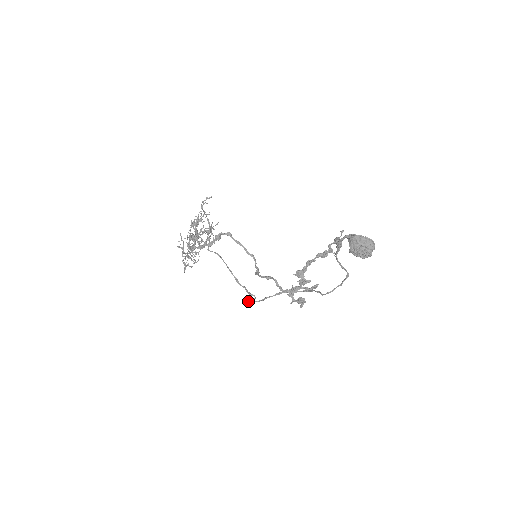
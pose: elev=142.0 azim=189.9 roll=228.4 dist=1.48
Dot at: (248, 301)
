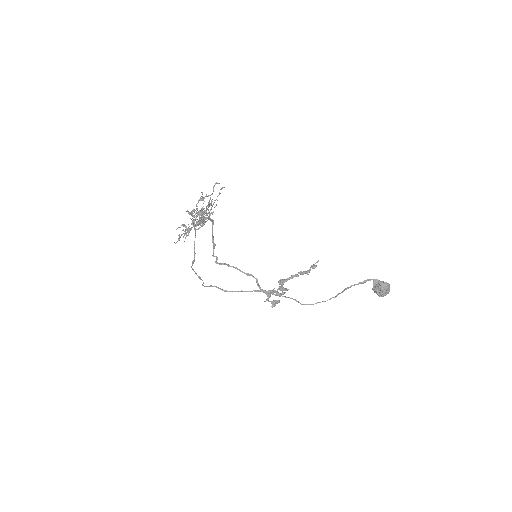
Dot at: (209, 286)
